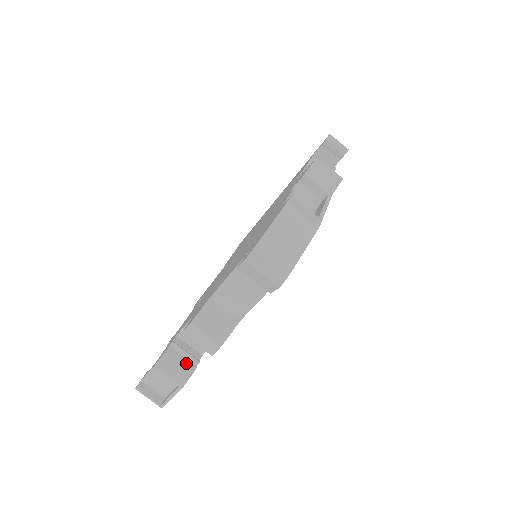
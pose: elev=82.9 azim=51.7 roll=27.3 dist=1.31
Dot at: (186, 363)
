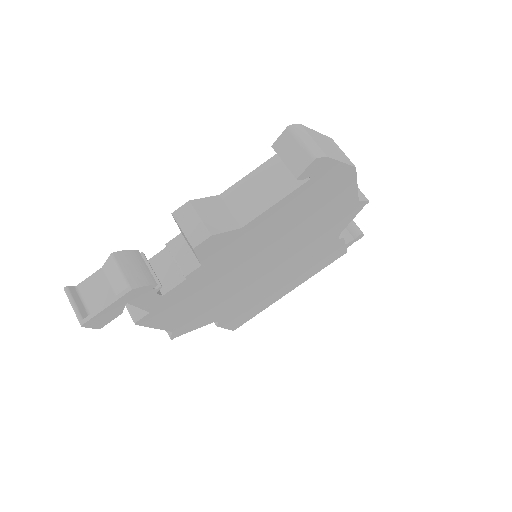
Dot at: (148, 273)
